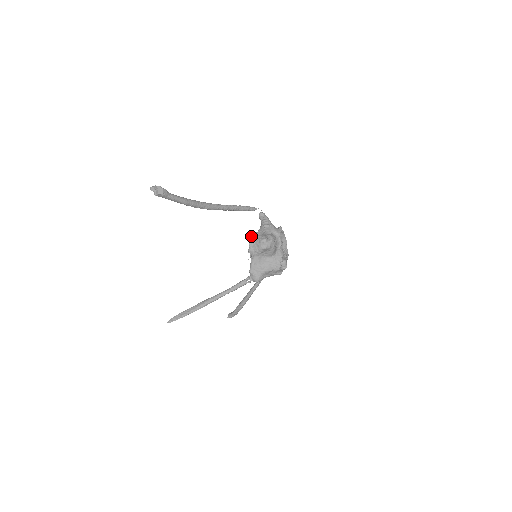
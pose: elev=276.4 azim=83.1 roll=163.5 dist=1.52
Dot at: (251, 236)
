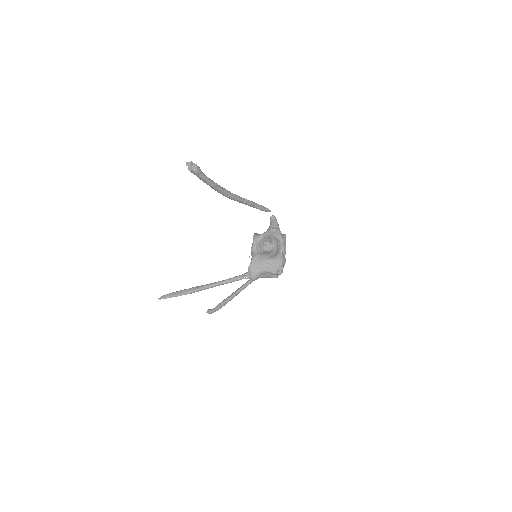
Dot at: (257, 236)
